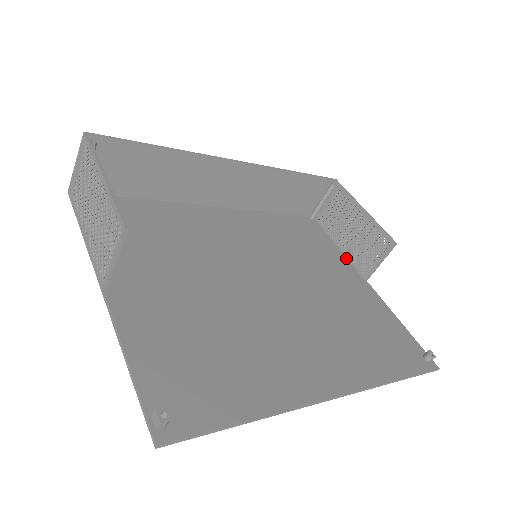
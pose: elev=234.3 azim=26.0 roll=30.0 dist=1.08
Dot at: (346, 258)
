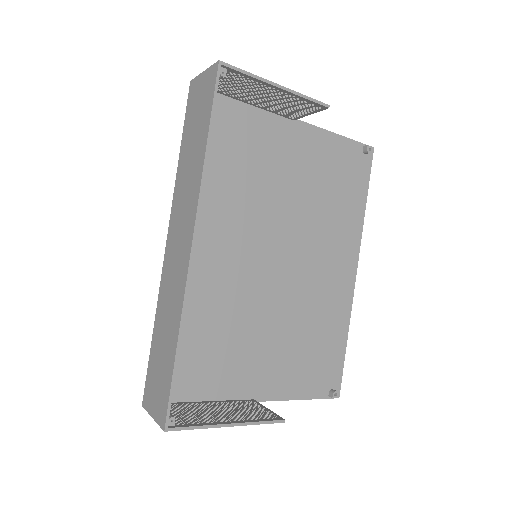
Dot at: (264, 111)
